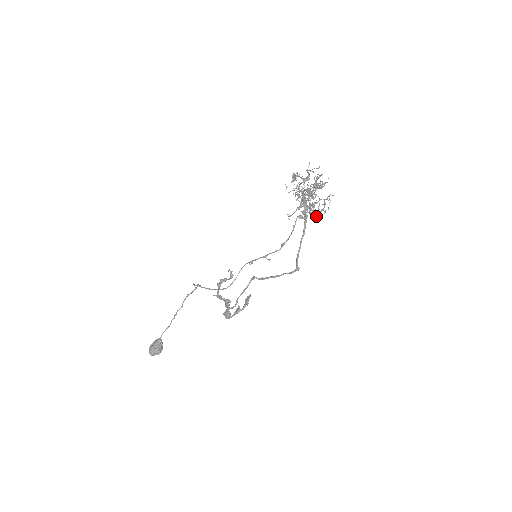
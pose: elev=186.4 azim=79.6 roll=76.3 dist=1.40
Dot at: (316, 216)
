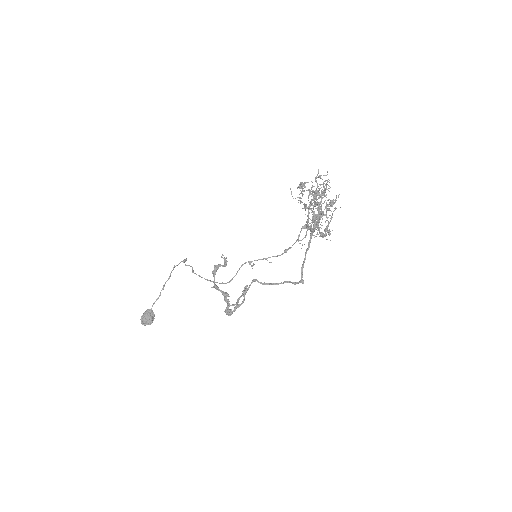
Dot at: occluded
